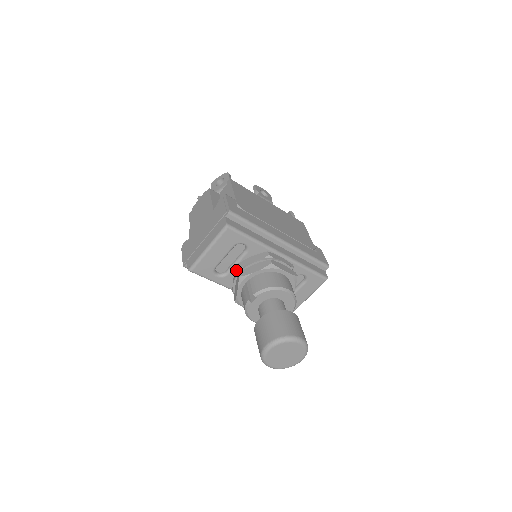
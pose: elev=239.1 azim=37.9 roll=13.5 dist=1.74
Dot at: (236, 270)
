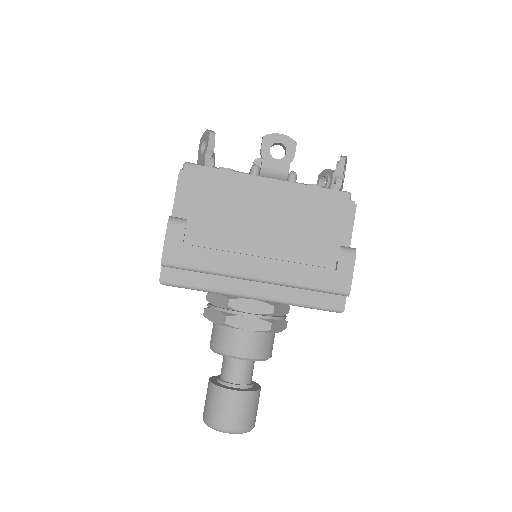
Dot at: (207, 298)
